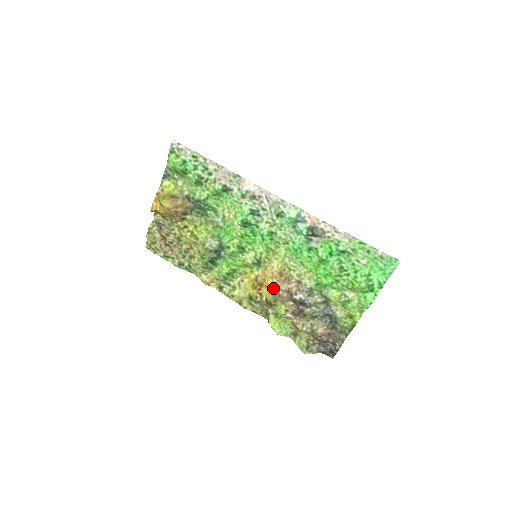
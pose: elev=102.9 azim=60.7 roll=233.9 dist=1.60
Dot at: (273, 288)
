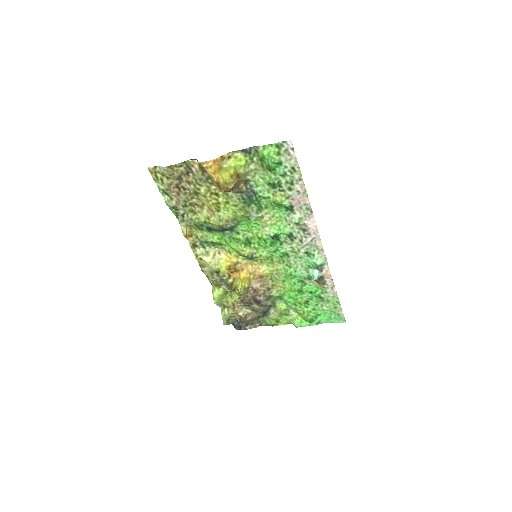
Dot at: (247, 282)
